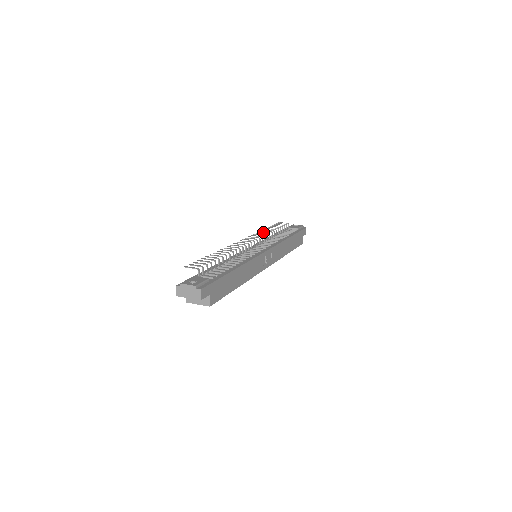
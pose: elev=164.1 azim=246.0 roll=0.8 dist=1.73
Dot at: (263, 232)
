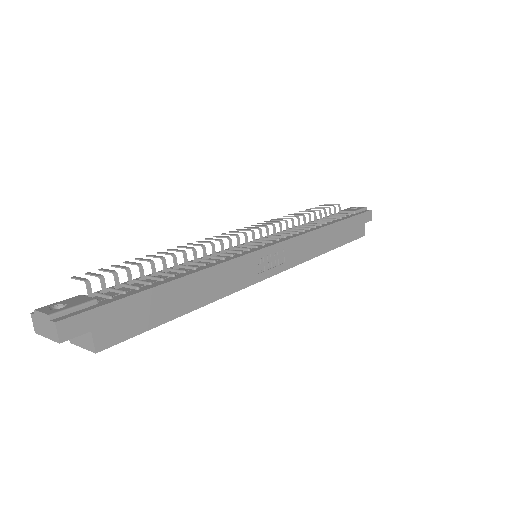
Dot at: (283, 218)
